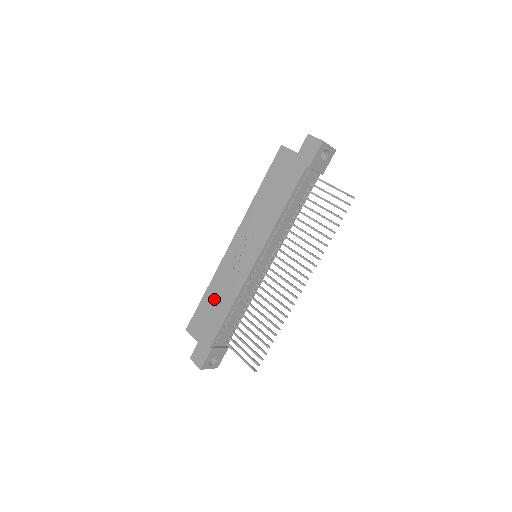
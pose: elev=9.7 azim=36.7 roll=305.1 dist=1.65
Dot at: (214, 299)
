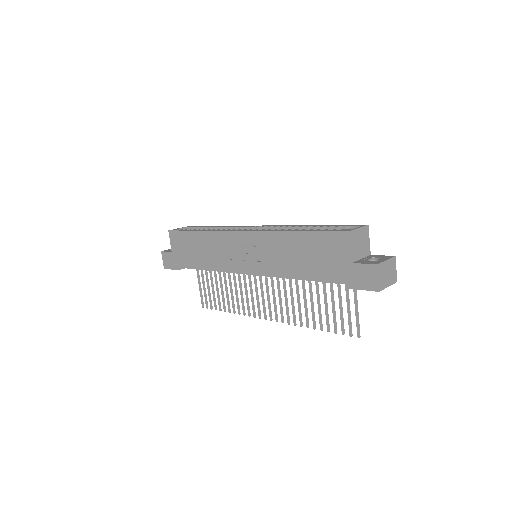
Dot at: (200, 246)
